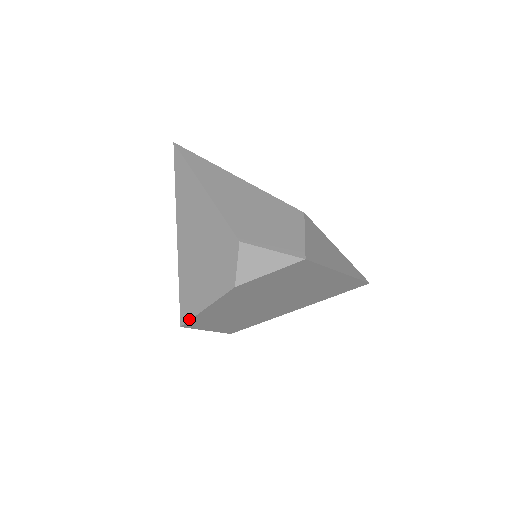
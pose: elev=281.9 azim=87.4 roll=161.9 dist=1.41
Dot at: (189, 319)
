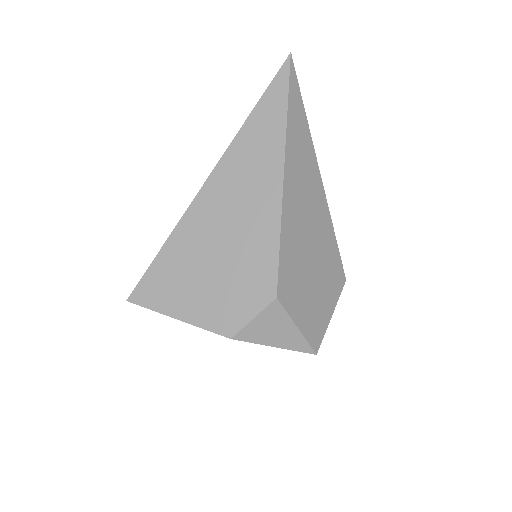
Dot at: (145, 306)
